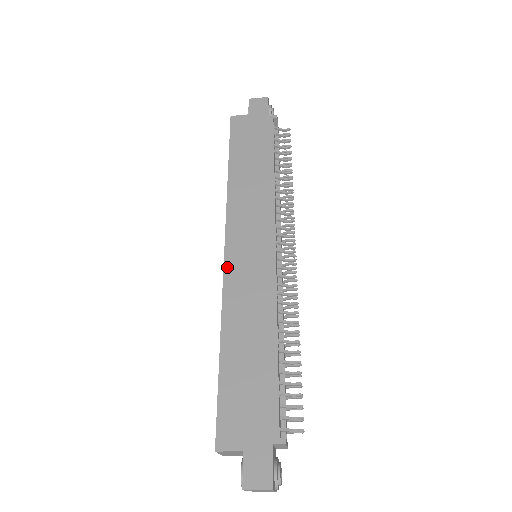
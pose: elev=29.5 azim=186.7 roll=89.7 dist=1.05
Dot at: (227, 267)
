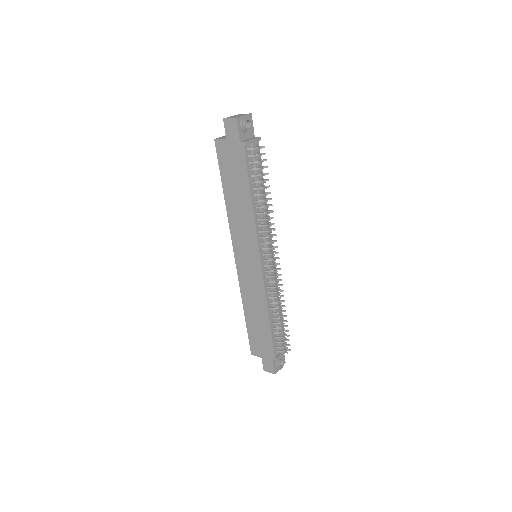
Dot at: (238, 270)
